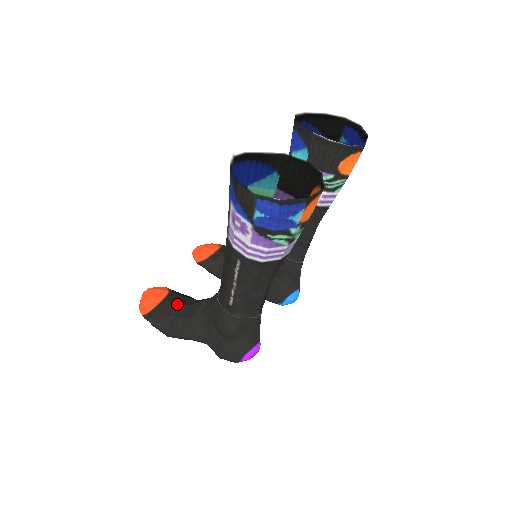
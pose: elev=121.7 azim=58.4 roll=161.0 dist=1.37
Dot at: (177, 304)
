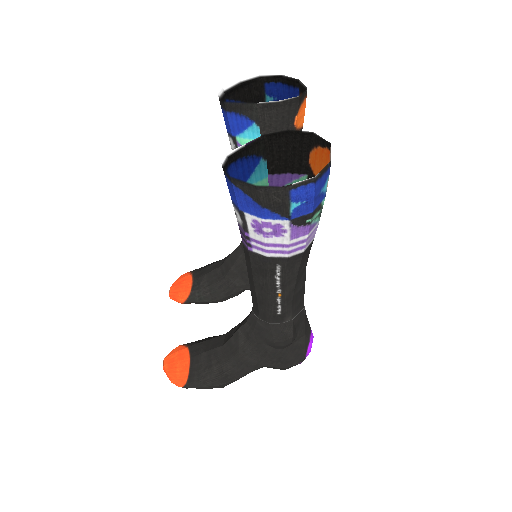
Dot at: (210, 352)
